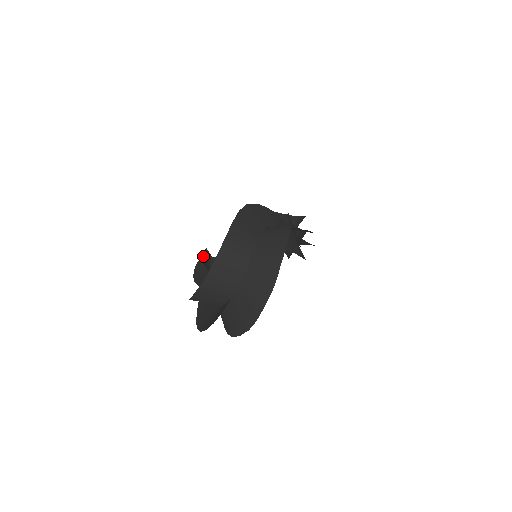
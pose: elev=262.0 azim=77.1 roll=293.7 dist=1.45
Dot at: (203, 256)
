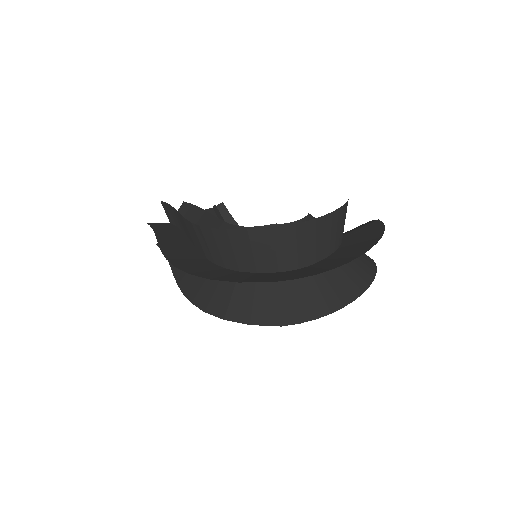
Dot at: occluded
